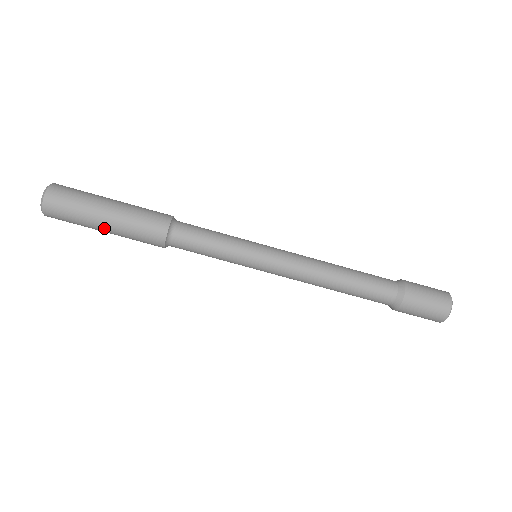
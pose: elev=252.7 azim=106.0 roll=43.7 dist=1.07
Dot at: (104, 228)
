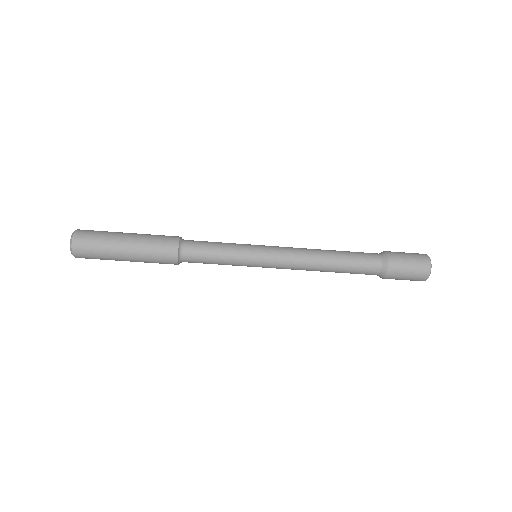
Dot at: (125, 254)
